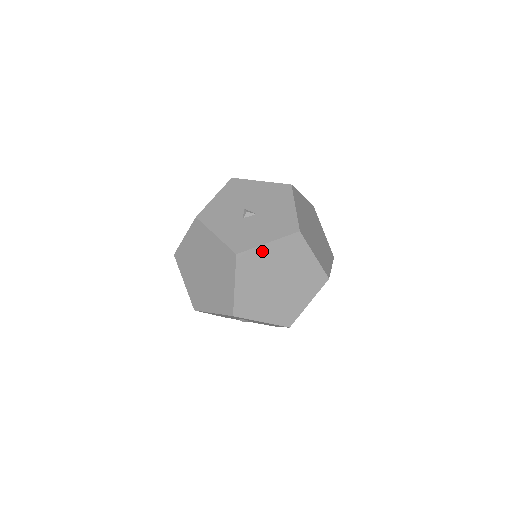
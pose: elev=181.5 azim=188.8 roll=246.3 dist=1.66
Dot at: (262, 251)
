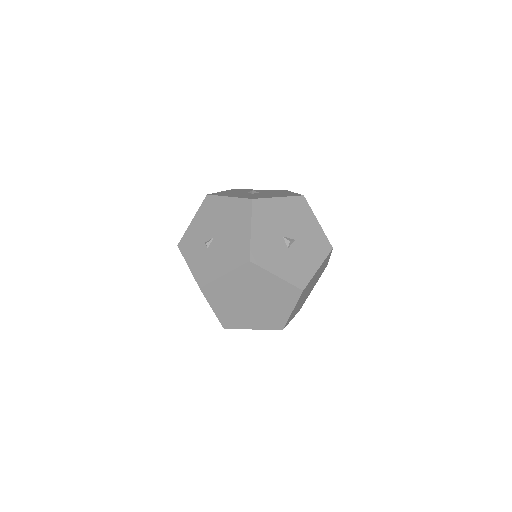
Dot at: (313, 277)
